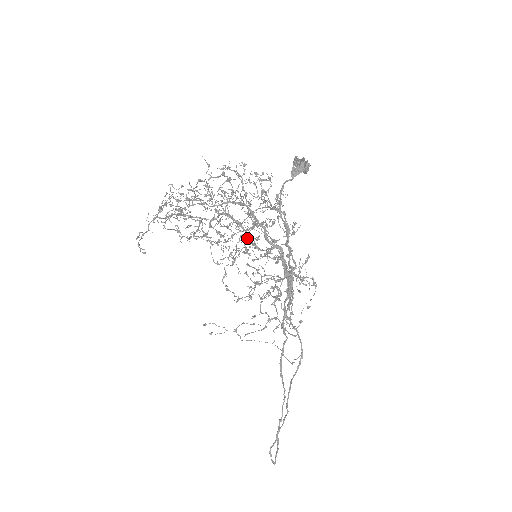
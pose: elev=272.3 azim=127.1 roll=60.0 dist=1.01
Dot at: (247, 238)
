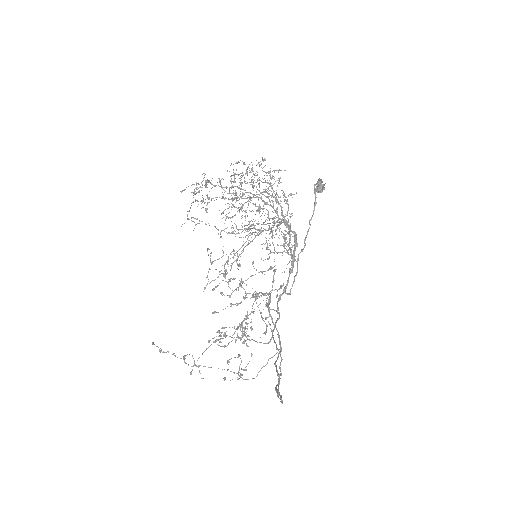
Dot at: occluded
